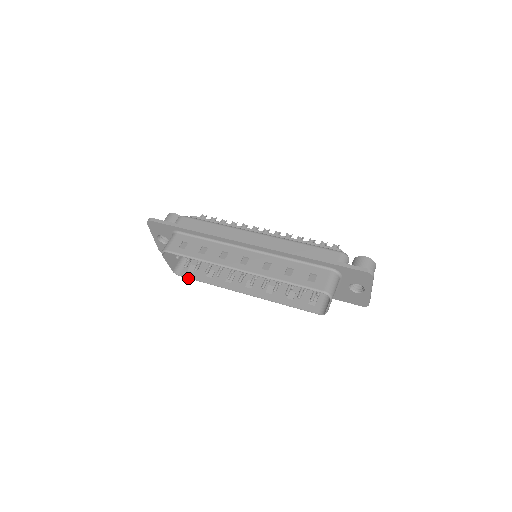
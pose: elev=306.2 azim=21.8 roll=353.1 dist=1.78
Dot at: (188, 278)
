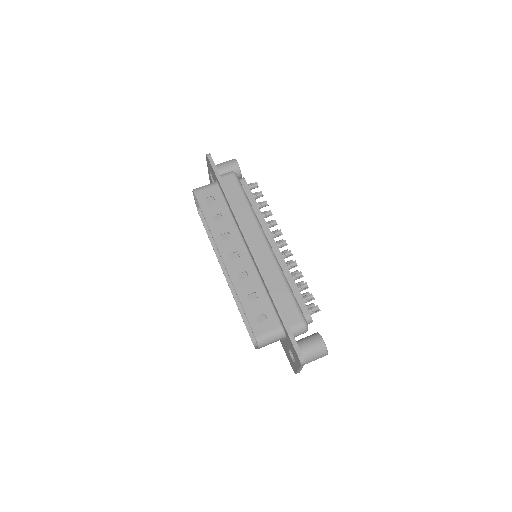
Dot at: (203, 223)
